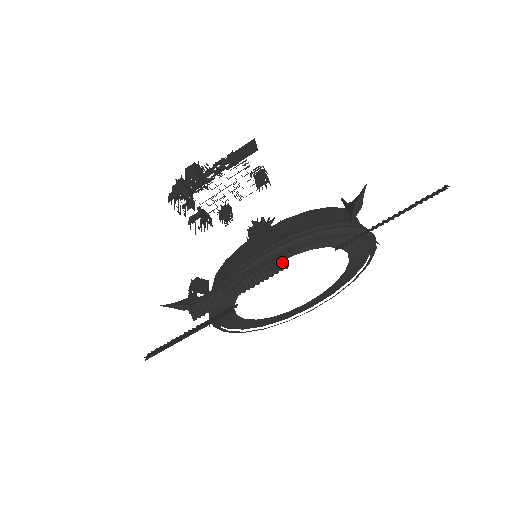
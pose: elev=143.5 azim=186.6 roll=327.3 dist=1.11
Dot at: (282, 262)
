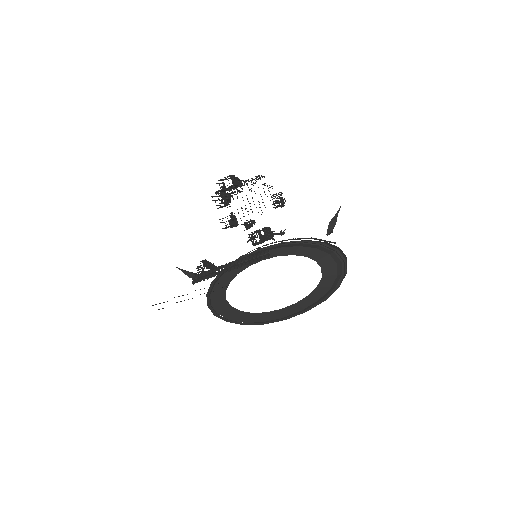
Dot at: (267, 254)
